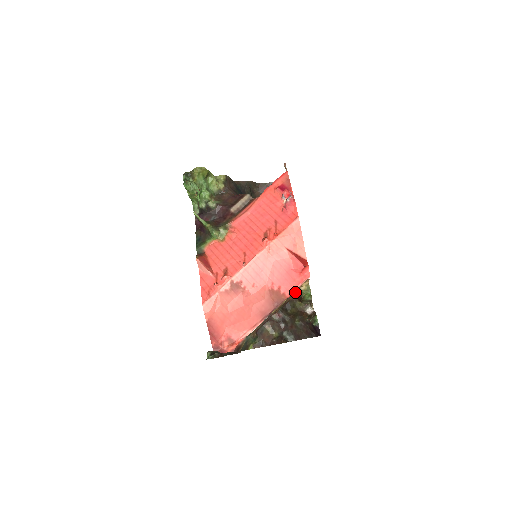
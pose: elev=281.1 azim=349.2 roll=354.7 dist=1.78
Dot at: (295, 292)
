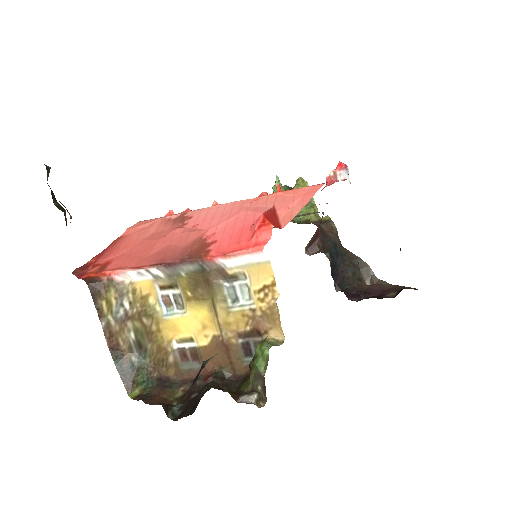
Dot at: occluded
